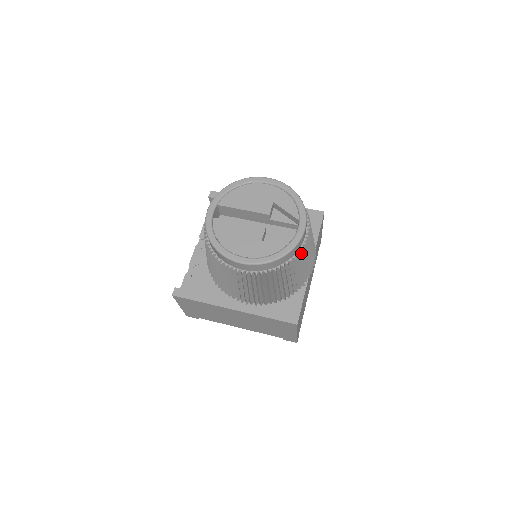
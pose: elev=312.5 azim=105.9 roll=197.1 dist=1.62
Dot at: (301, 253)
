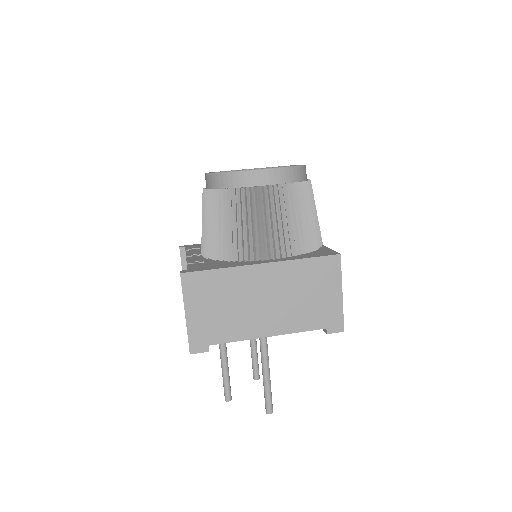
Dot at: (310, 183)
